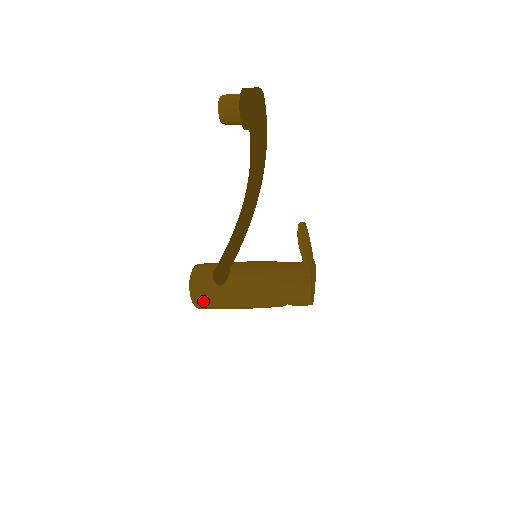
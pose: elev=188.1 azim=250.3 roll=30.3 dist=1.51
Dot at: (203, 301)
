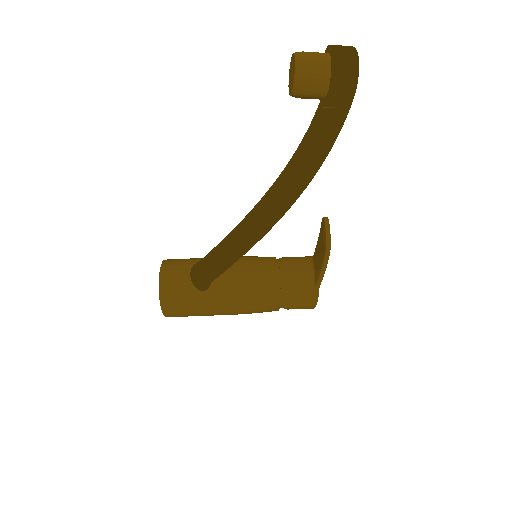
Dot at: (177, 310)
